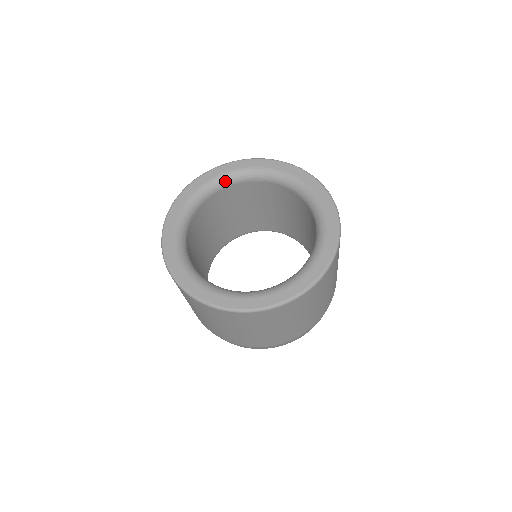
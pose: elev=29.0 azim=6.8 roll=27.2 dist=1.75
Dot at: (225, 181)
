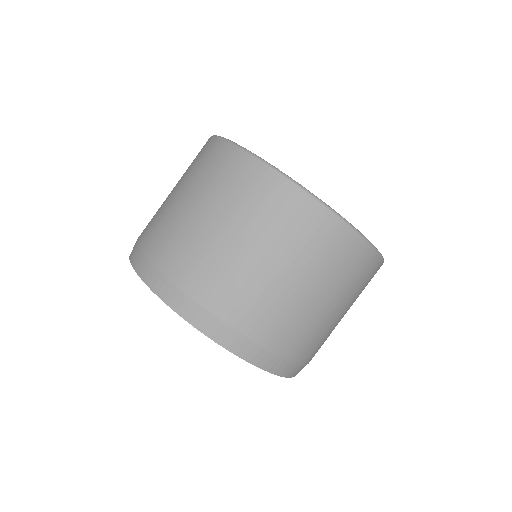
Dot at: occluded
